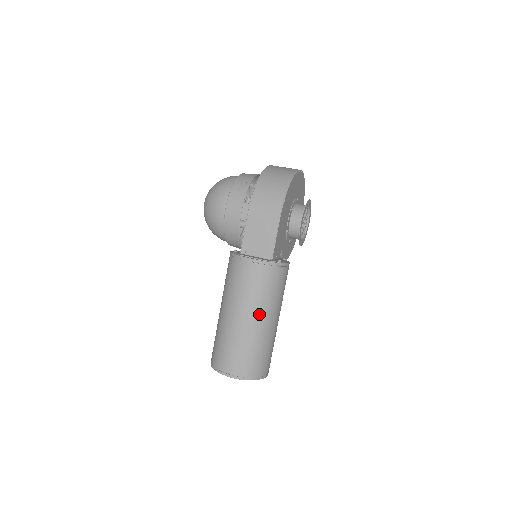
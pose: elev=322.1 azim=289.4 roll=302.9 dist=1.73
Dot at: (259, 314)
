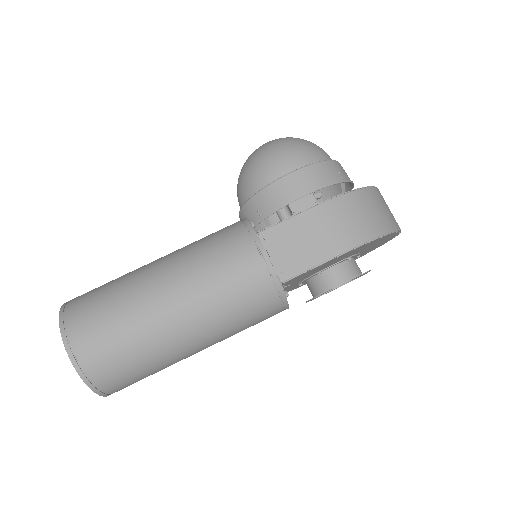
Dot at: (195, 323)
